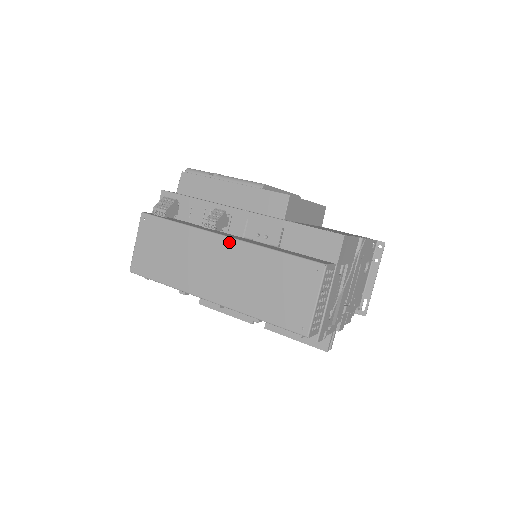
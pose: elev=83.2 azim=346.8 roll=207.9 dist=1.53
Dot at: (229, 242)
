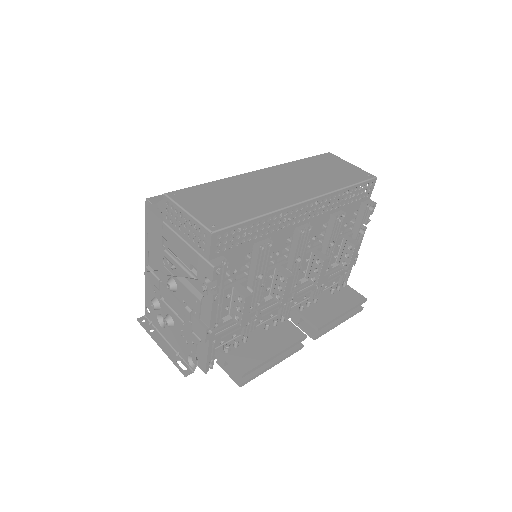
Dot at: (268, 170)
